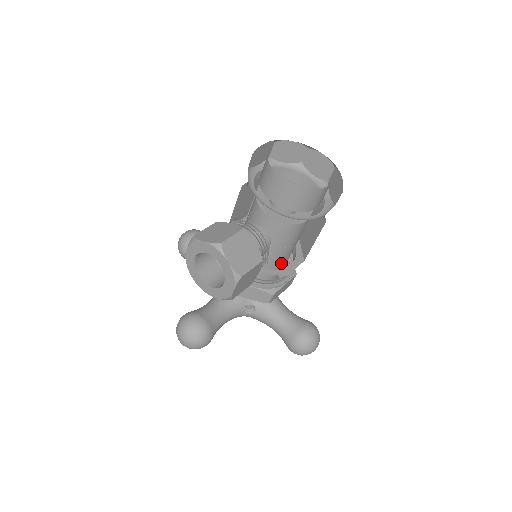
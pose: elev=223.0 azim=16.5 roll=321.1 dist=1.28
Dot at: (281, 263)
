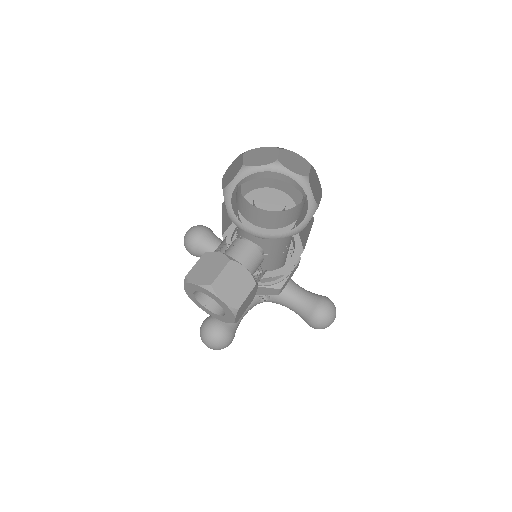
Dot at: (281, 260)
